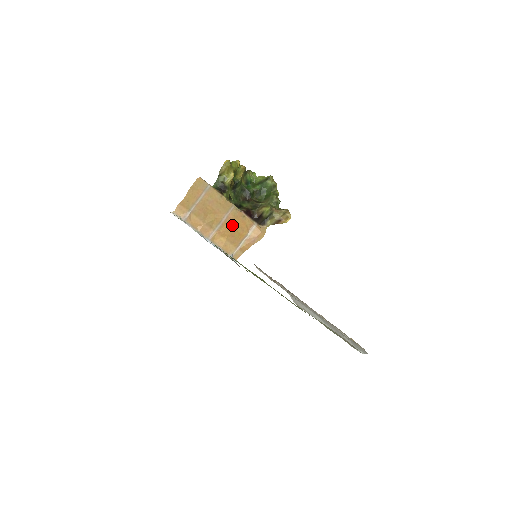
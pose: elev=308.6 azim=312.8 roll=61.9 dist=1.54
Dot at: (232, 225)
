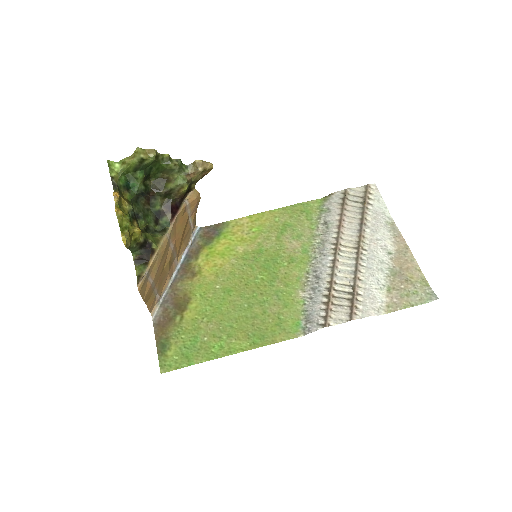
Dot at: (179, 237)
